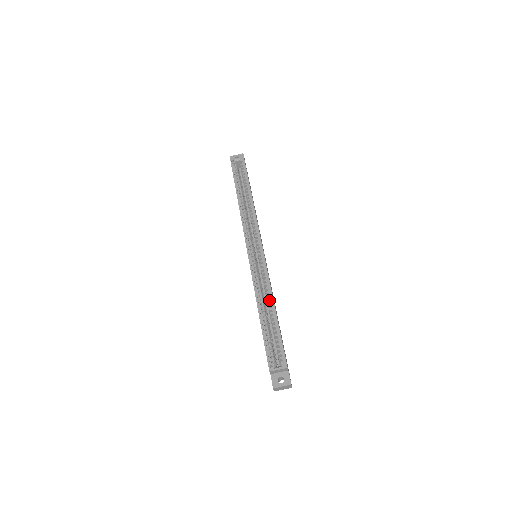
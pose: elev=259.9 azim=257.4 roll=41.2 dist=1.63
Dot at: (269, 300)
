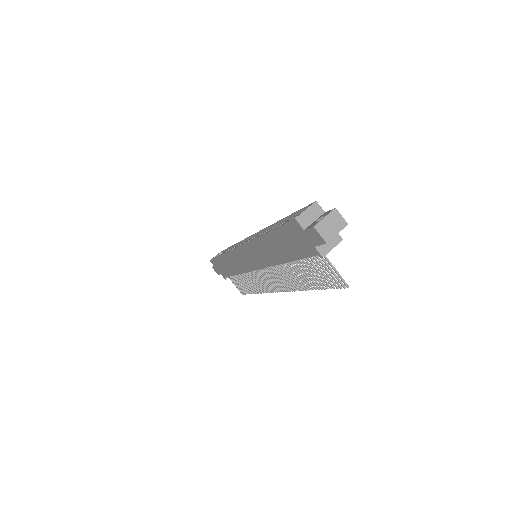
Dot at: occluded
